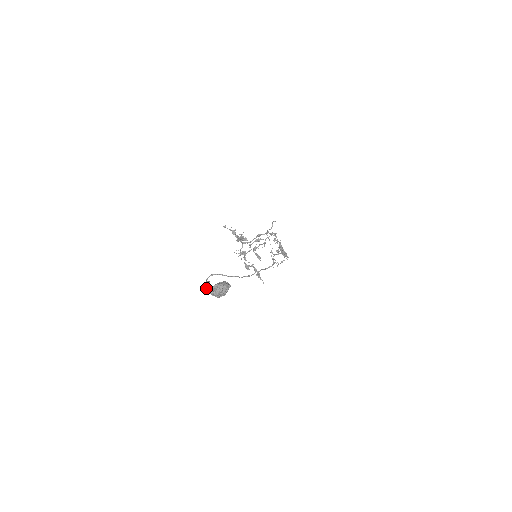
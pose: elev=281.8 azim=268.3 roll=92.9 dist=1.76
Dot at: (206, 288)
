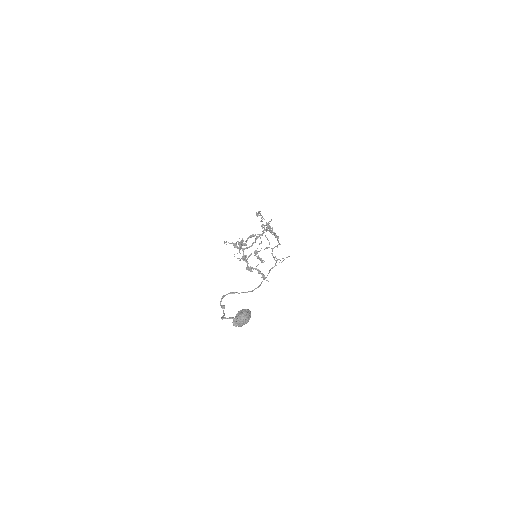
Dot at: (226, 318)
